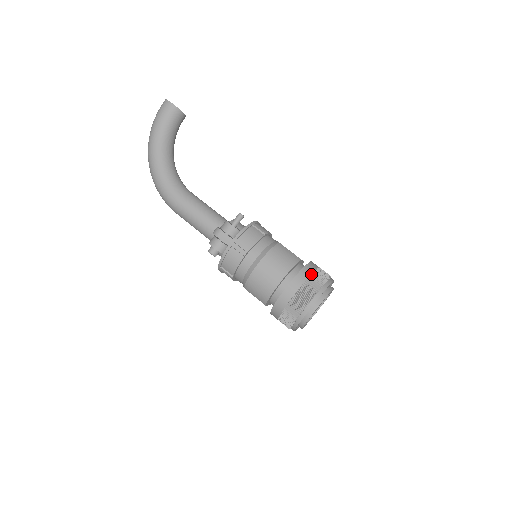
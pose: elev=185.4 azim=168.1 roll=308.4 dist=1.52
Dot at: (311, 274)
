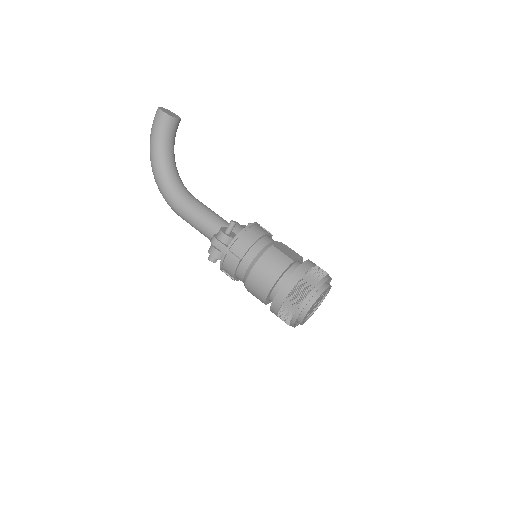
Dot at: (302, 277)
